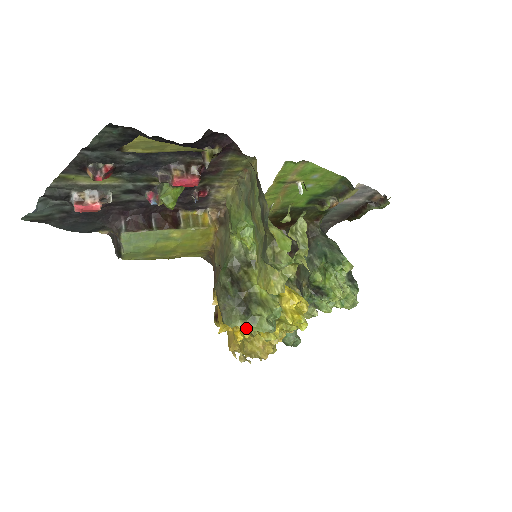
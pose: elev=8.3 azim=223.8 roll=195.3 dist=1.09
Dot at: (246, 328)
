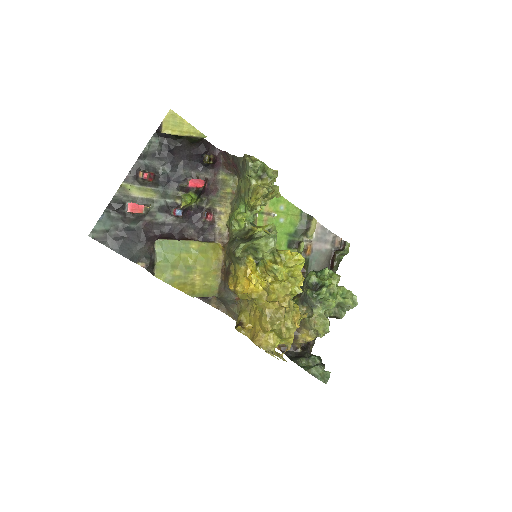
Dot at: (257, 278)
